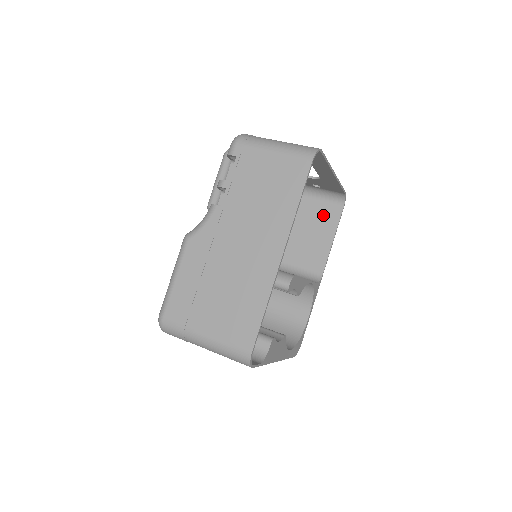
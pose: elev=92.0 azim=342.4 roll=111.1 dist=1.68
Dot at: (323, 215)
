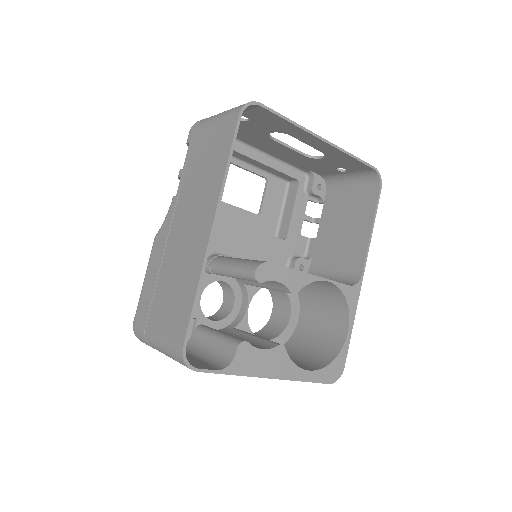
Dot at: (359, 204)
